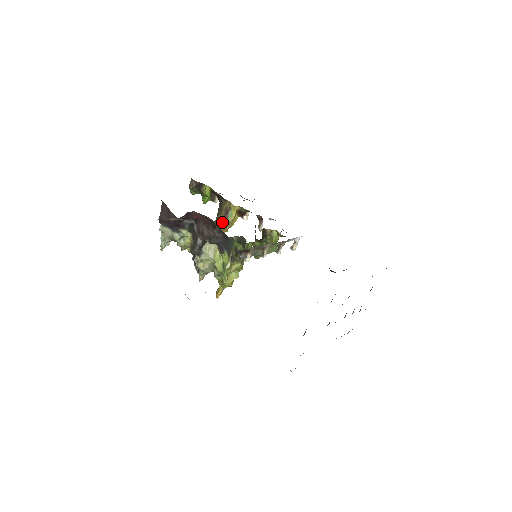
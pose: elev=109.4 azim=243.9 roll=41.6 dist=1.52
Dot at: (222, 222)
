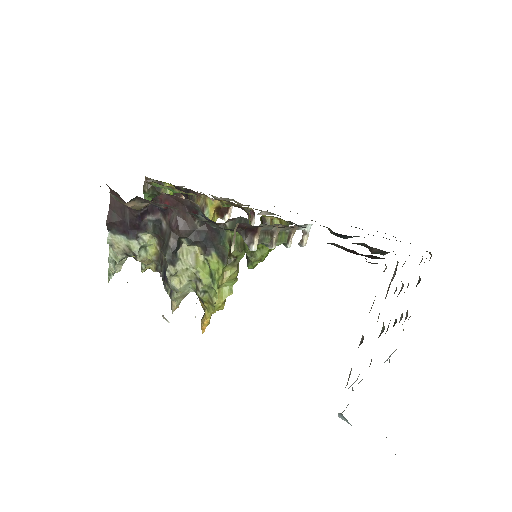
Dot at: occluded
